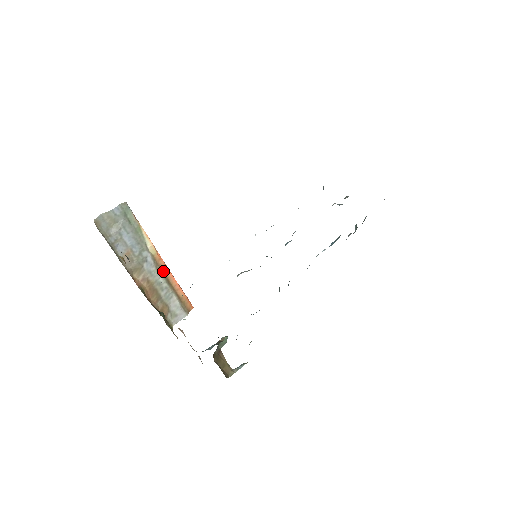
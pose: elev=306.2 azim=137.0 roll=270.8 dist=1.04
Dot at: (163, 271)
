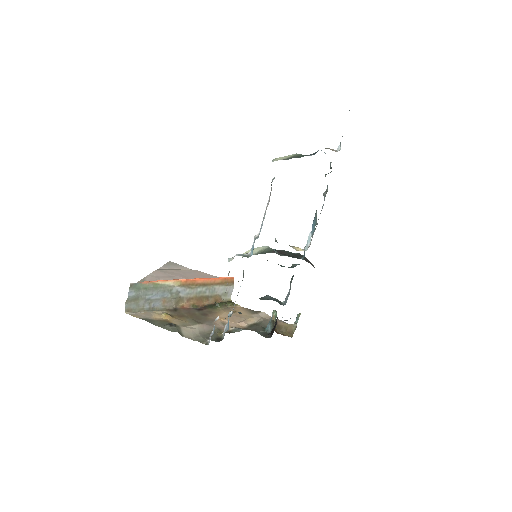
Dot at: (195, 284)
